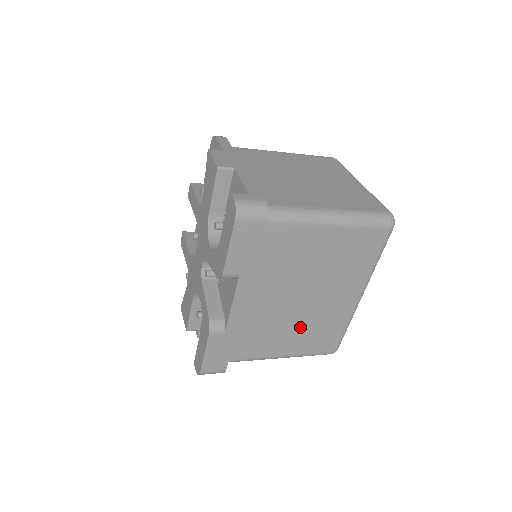
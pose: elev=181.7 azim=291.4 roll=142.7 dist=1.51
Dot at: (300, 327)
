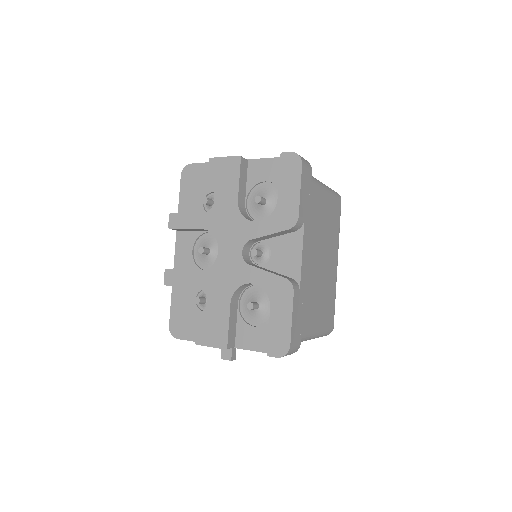
Dot at: (320, 295)
